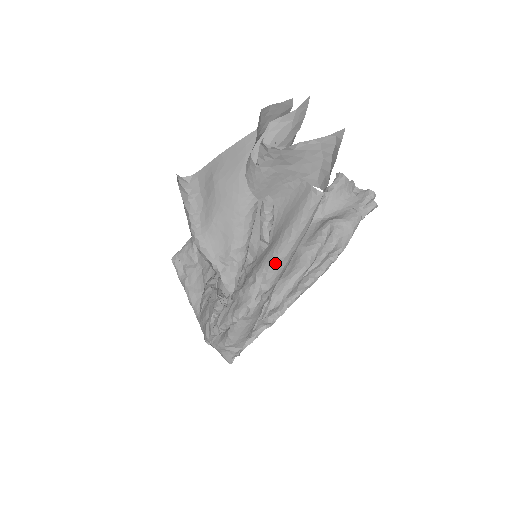
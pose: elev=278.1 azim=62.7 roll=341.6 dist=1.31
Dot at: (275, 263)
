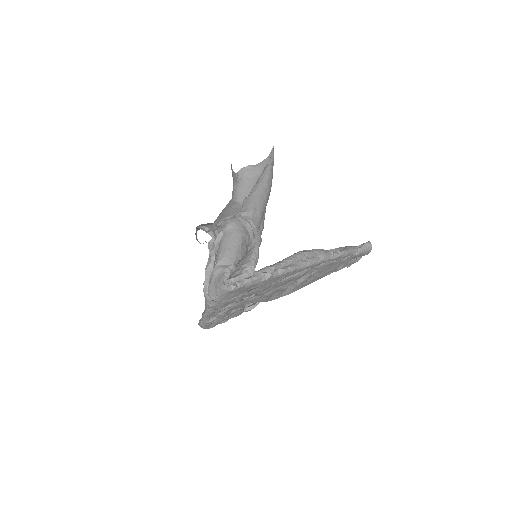
Dot at: (248, 198)
